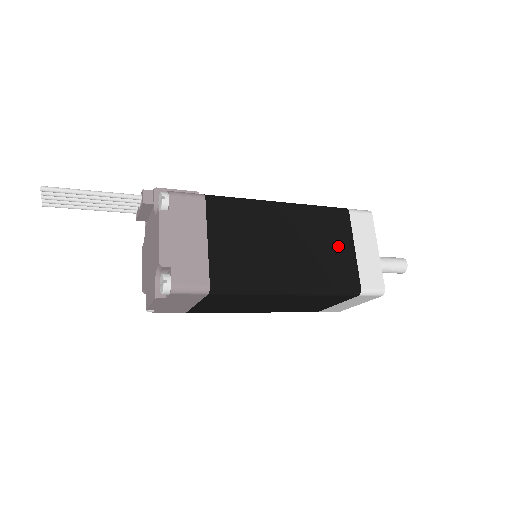
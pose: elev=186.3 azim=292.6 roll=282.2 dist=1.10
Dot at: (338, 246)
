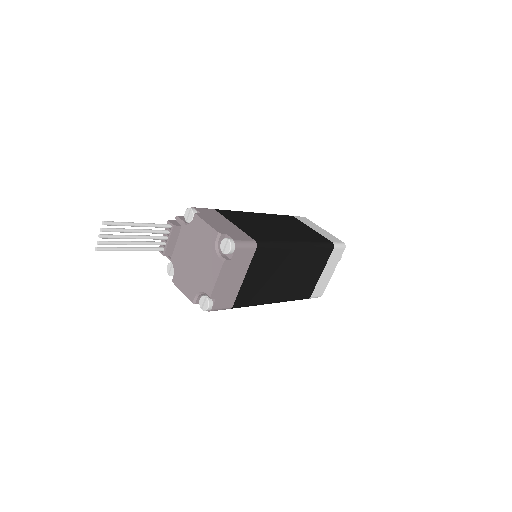
Dot at: (302, 227)
